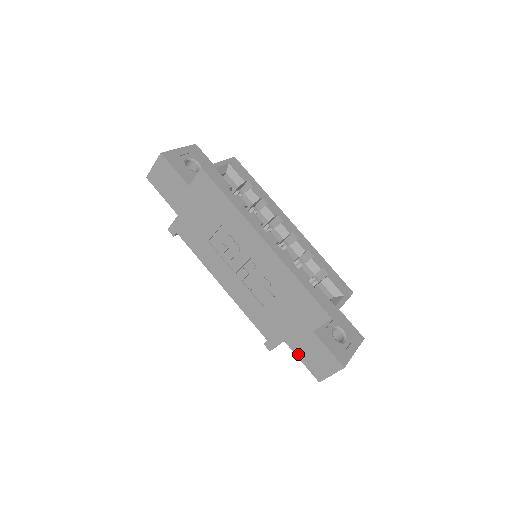
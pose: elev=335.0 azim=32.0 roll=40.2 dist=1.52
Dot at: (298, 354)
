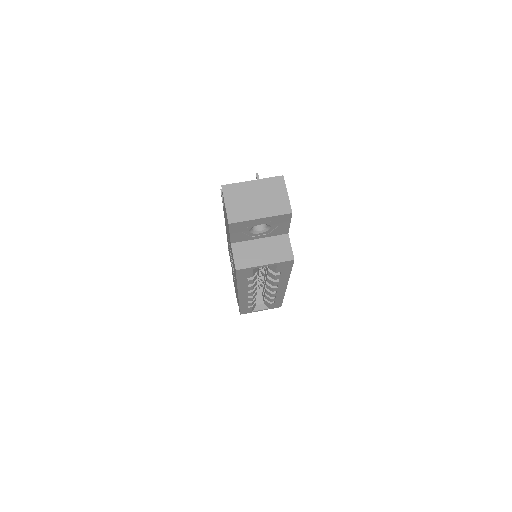
Dot at: occluded
